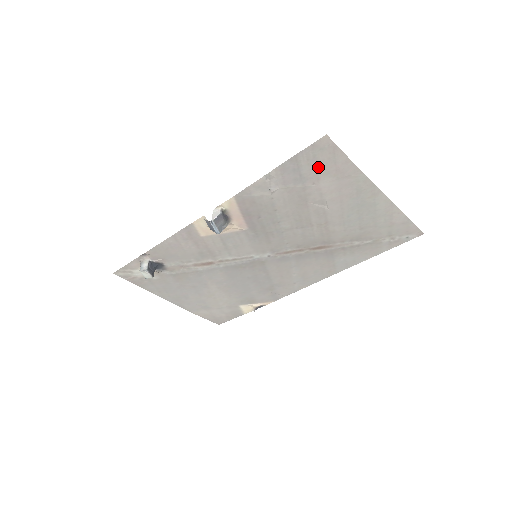
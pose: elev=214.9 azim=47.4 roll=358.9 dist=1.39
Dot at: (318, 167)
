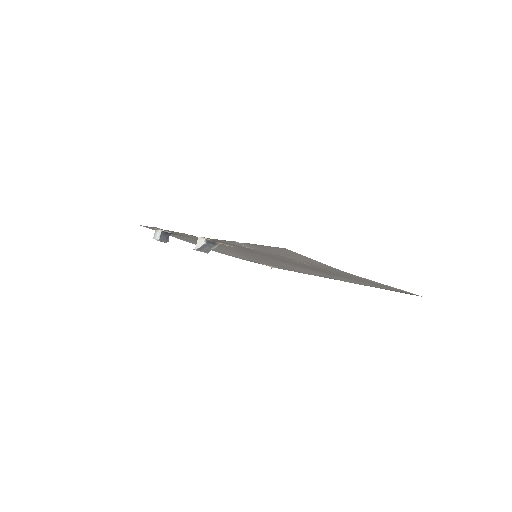
Dot at: (287, 254)
